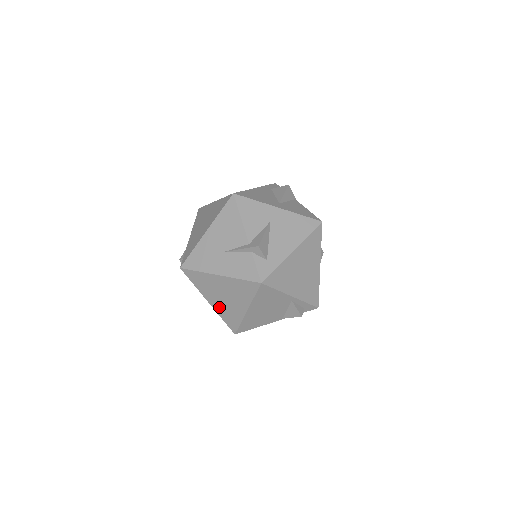
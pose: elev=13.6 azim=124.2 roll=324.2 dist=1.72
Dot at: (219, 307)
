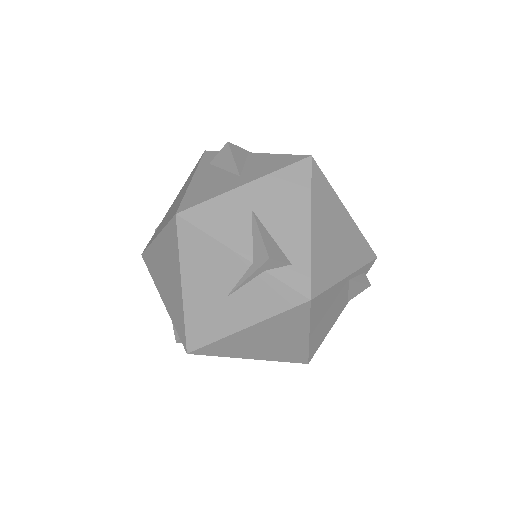
Dot at: (269, 355)
